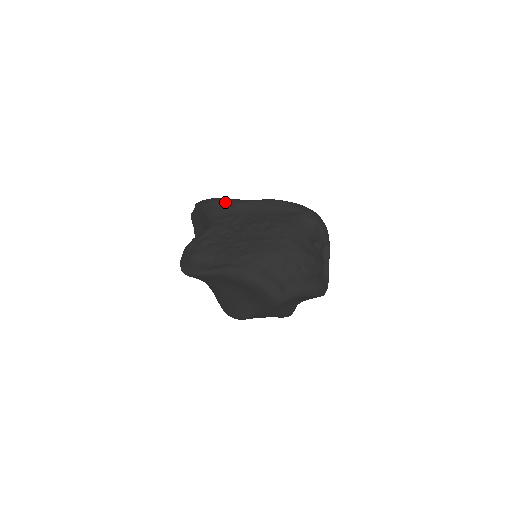
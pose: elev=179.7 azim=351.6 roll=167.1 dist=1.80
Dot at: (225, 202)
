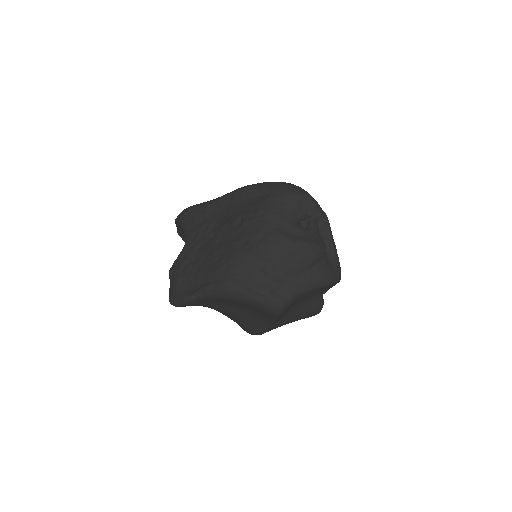
Dot at: (195, 209)
